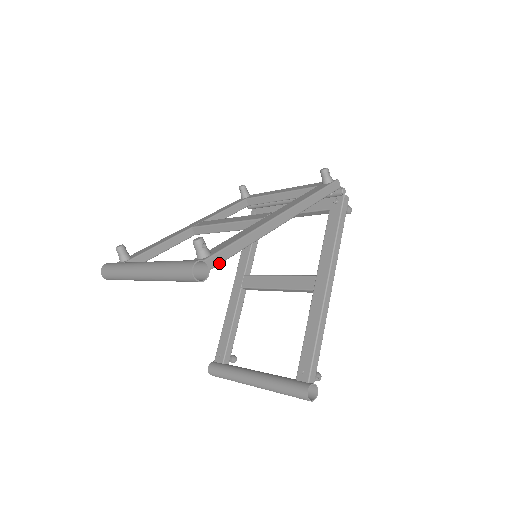
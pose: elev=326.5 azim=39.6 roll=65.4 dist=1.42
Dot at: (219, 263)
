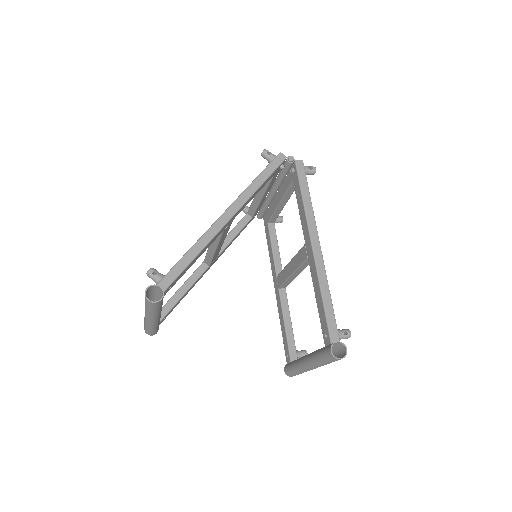
Dot at: (173, 280)
